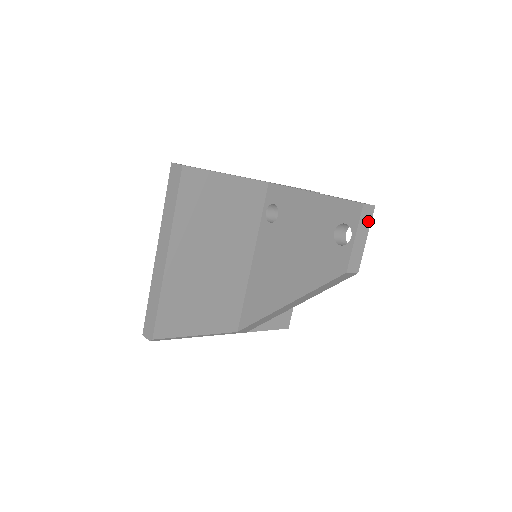
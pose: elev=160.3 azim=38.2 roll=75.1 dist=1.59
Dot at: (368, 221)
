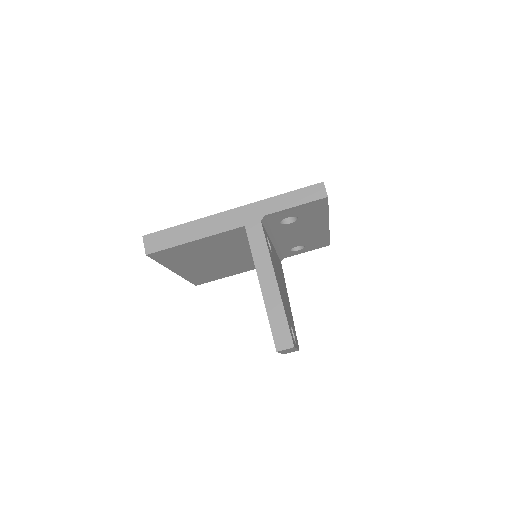
Dot at: (291, 349)
